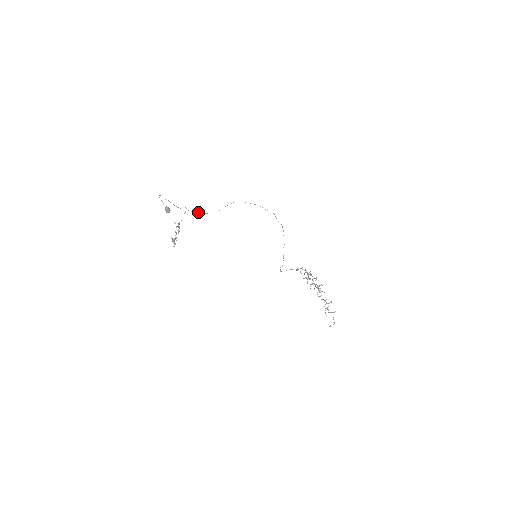
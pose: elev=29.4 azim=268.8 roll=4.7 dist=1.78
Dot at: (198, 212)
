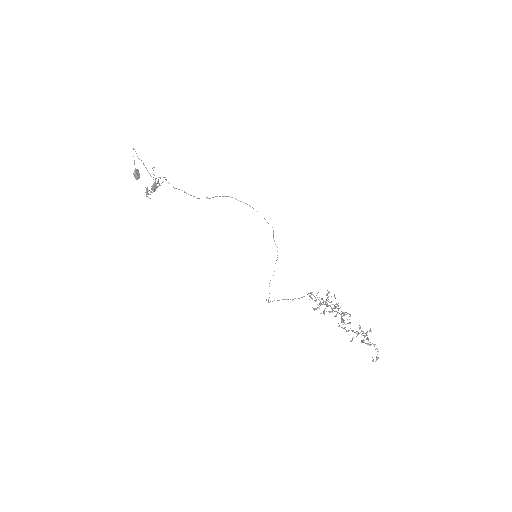
Dot at: occluded
